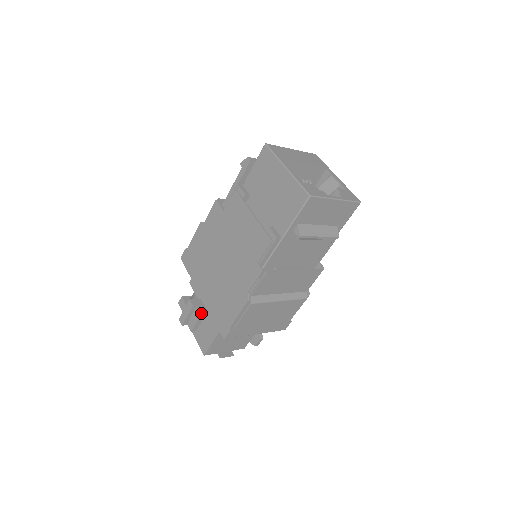
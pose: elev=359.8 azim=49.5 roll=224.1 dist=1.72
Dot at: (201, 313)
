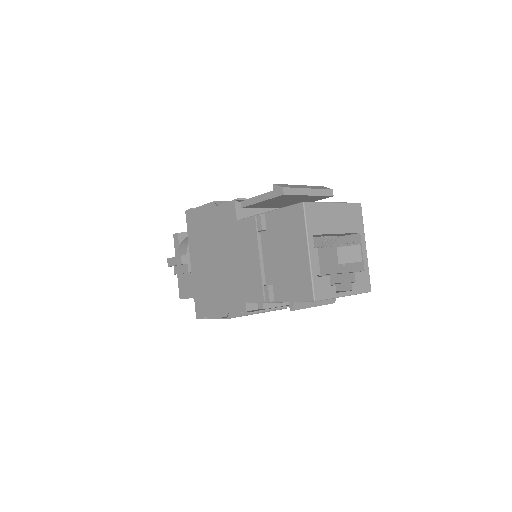
Dot at: (187, 272)
